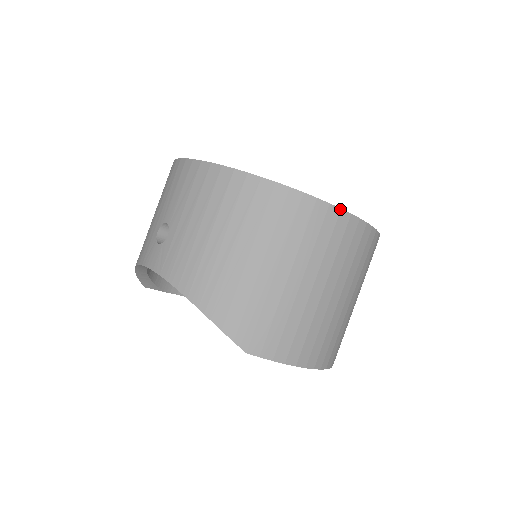
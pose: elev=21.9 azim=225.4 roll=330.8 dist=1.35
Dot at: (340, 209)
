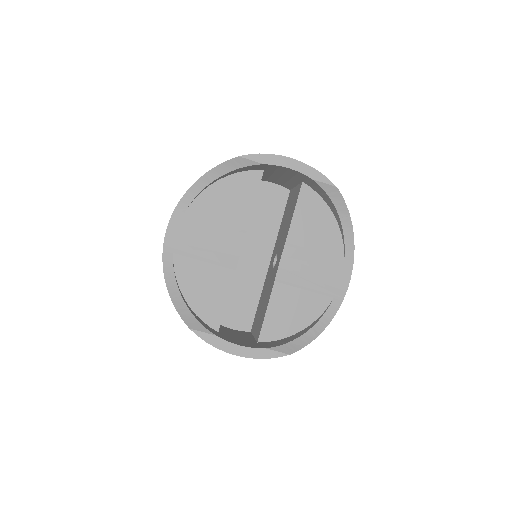
Dot at: occluded
